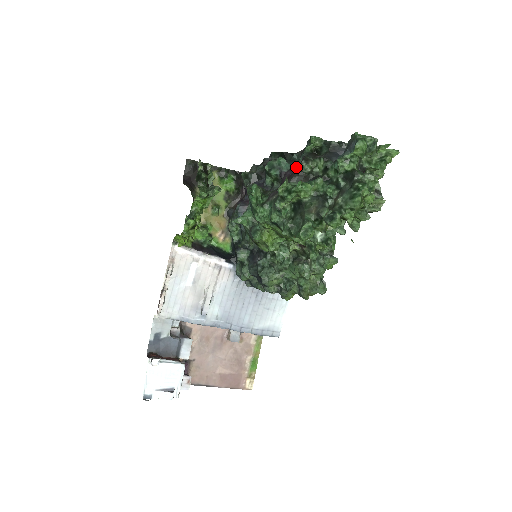
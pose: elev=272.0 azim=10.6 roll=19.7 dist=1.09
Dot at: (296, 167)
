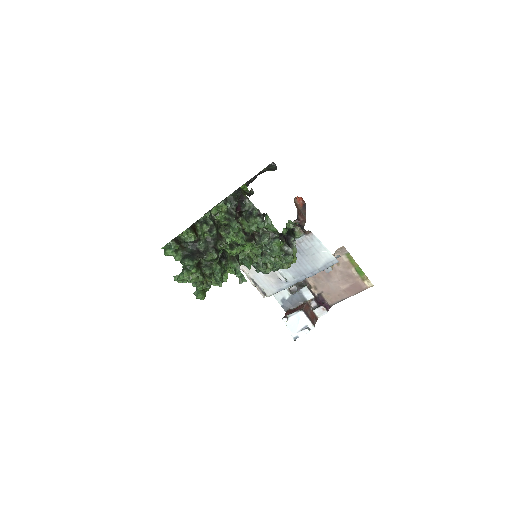
Dot at: occluded
